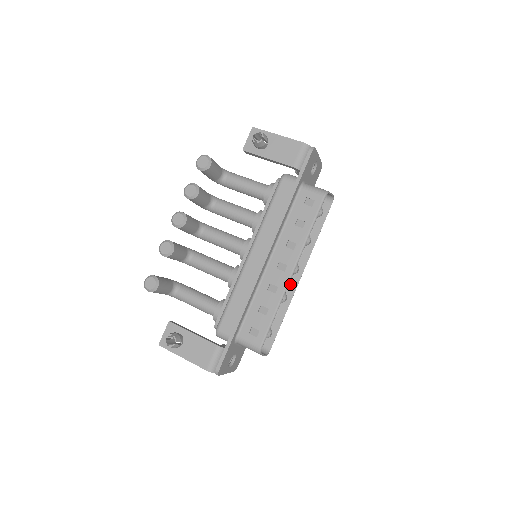
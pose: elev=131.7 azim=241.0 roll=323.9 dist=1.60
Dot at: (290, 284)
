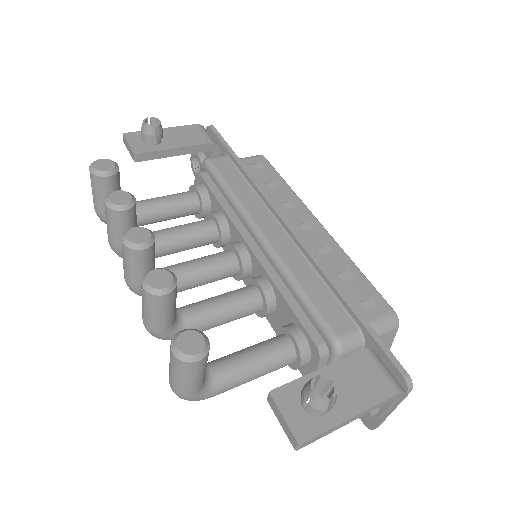
Dot at: occluded
